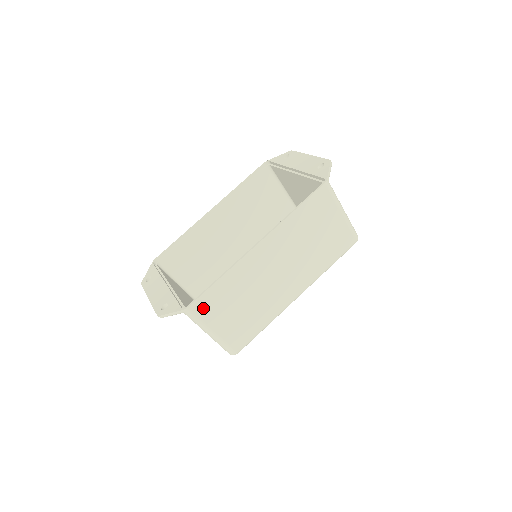
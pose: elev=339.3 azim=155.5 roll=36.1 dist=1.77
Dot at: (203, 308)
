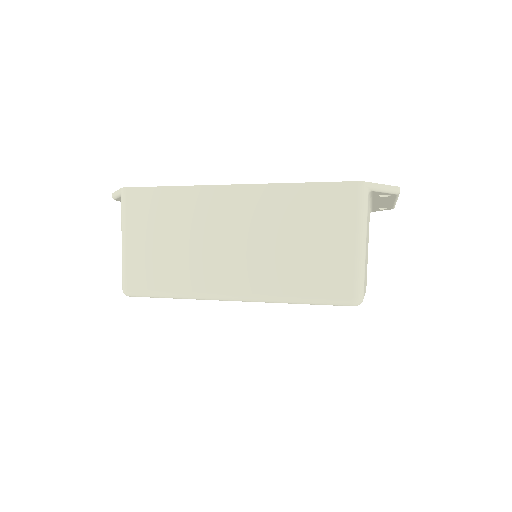
Dot at: (136, 203)
